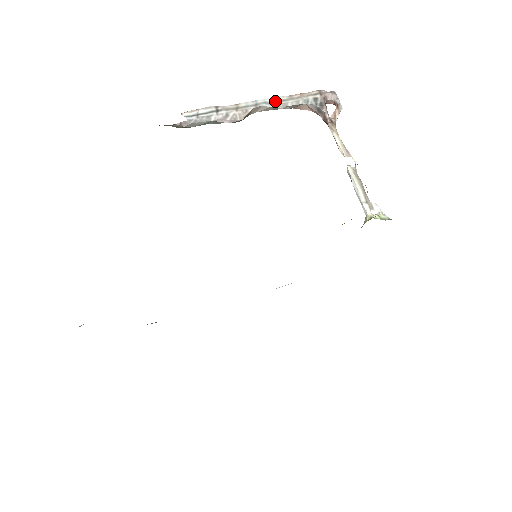
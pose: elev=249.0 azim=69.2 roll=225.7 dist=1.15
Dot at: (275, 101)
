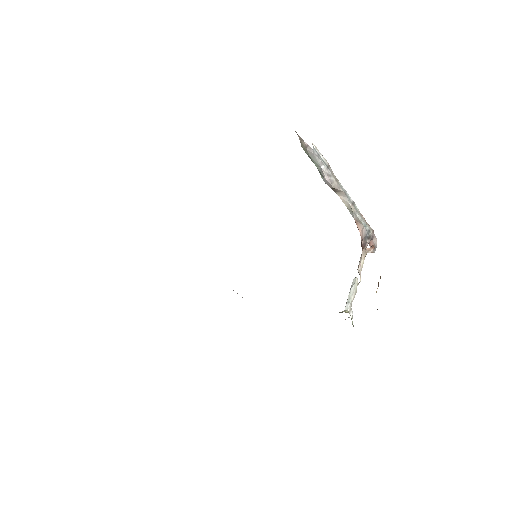
Dot at: (354, 204)
